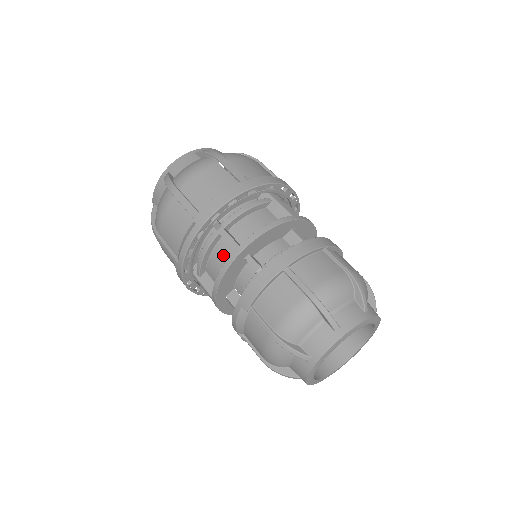
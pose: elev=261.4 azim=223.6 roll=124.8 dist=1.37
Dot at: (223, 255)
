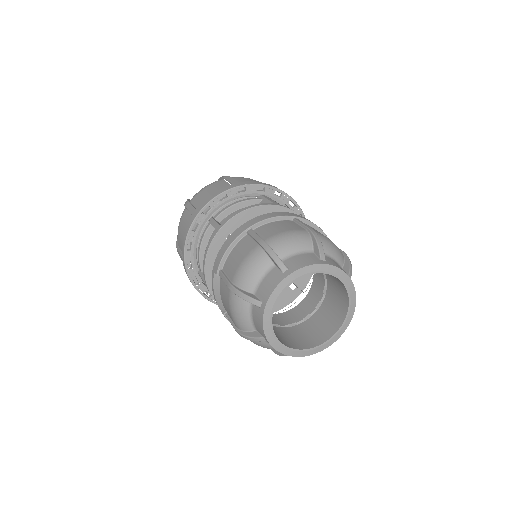
Dot at: occluded
